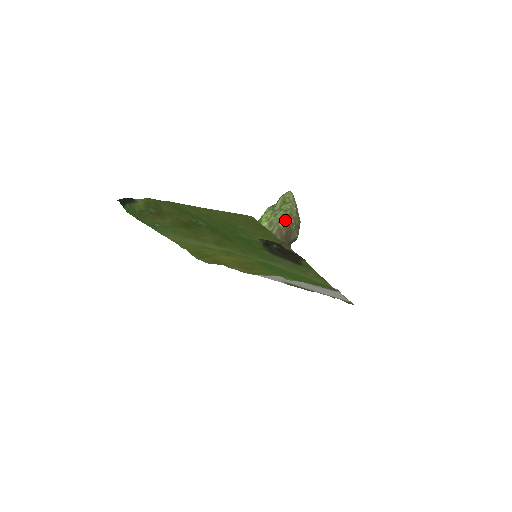
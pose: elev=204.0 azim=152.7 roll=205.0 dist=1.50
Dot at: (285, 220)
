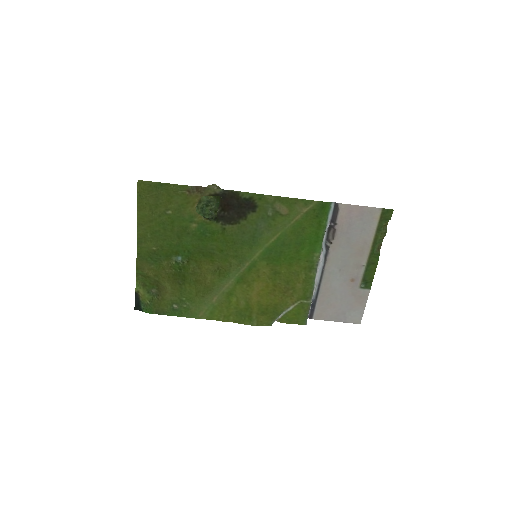
Dot at: occluded
